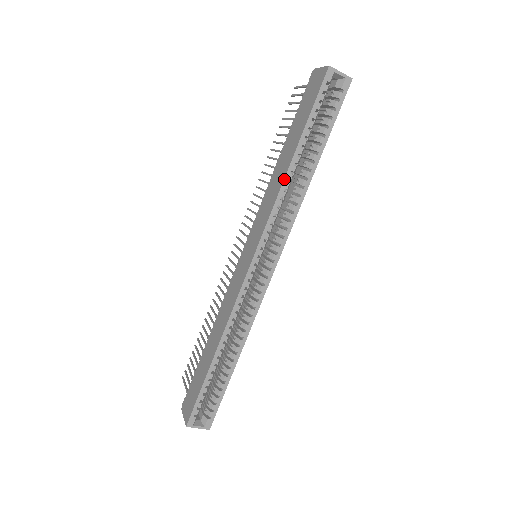
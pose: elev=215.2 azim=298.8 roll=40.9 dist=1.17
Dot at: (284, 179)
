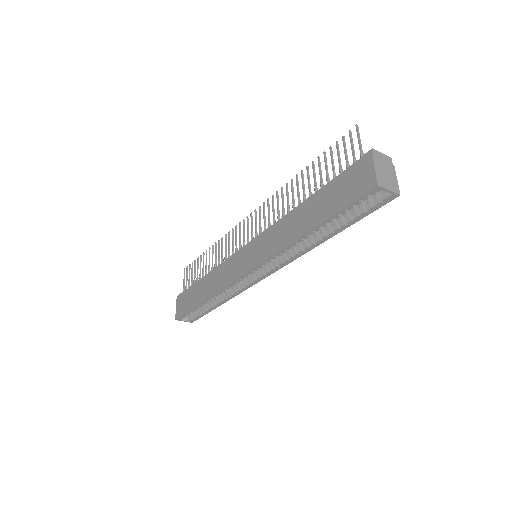
Dot at: (293, 241)
